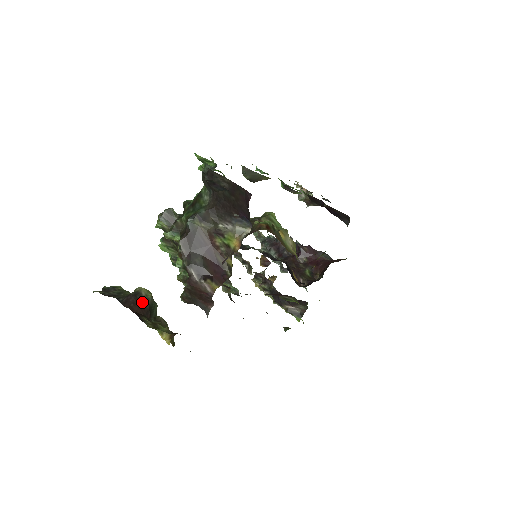
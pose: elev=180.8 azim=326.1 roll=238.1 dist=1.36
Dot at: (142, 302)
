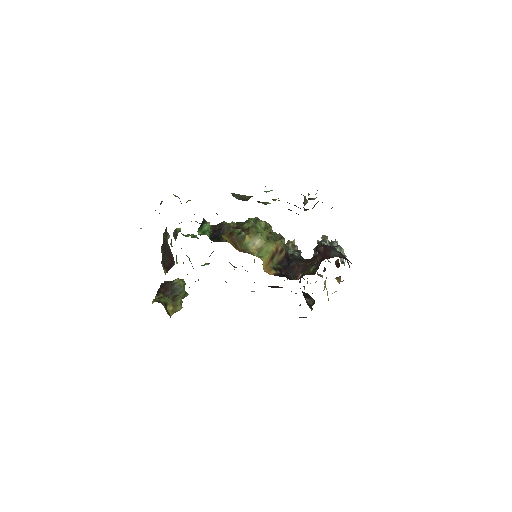
Dot at: (169, 286)
